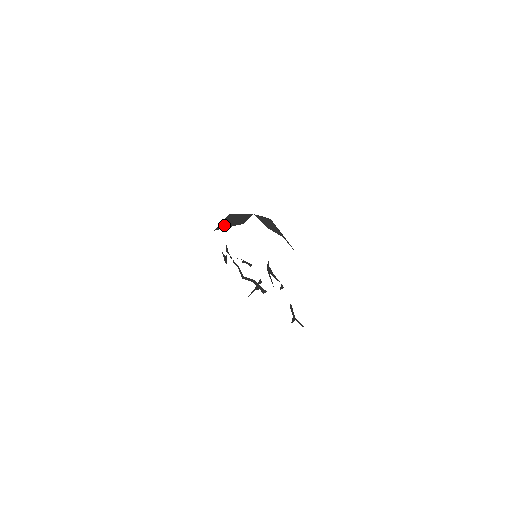
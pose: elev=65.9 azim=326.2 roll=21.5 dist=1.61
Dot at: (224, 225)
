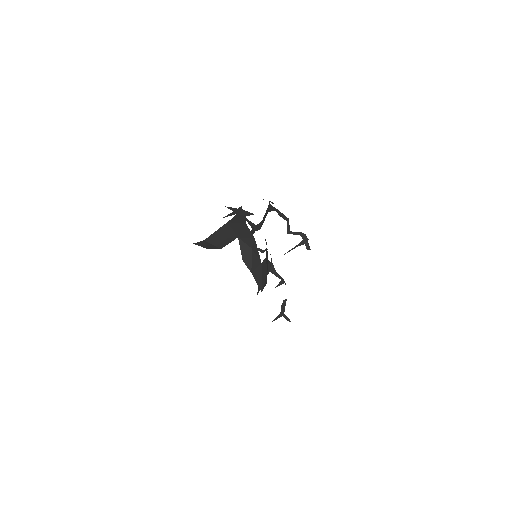
Dot at: (213, 238)
